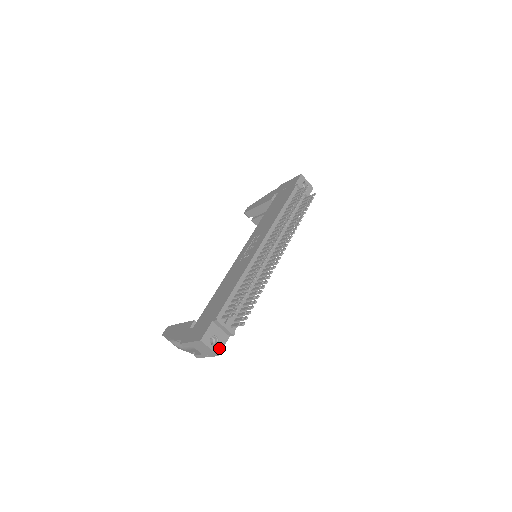
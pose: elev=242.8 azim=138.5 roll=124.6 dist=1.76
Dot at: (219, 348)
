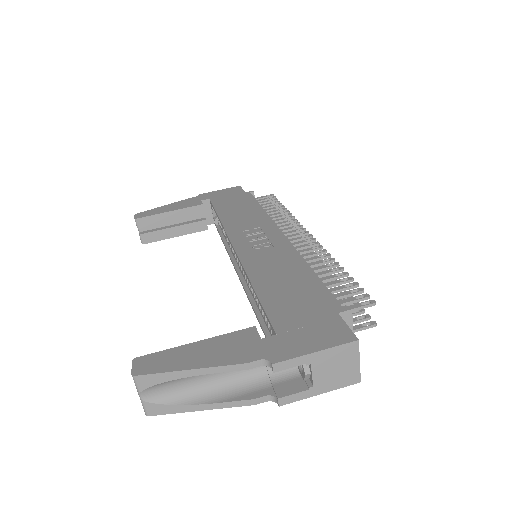
Dot at: occluded
